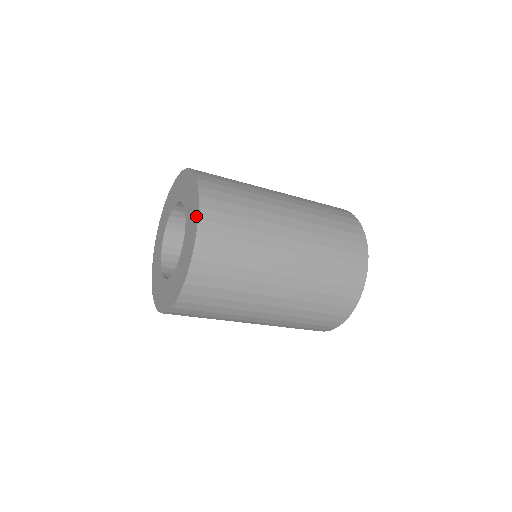
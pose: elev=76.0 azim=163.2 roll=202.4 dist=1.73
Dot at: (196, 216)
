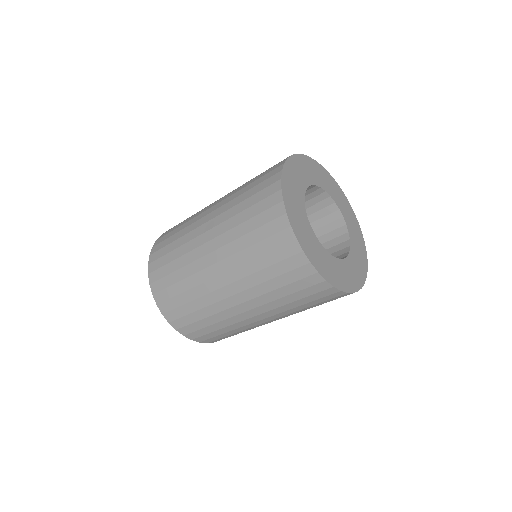
Dot at: occluded
